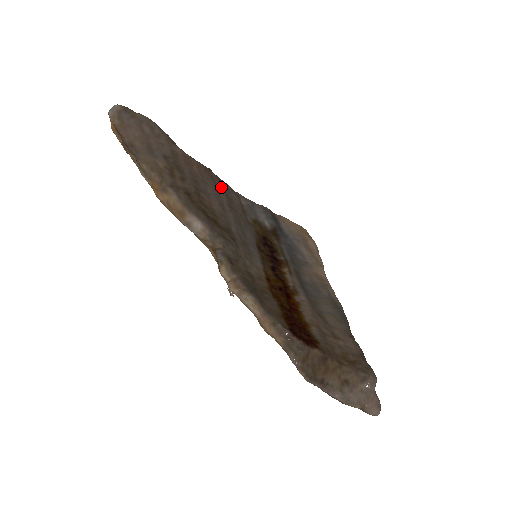
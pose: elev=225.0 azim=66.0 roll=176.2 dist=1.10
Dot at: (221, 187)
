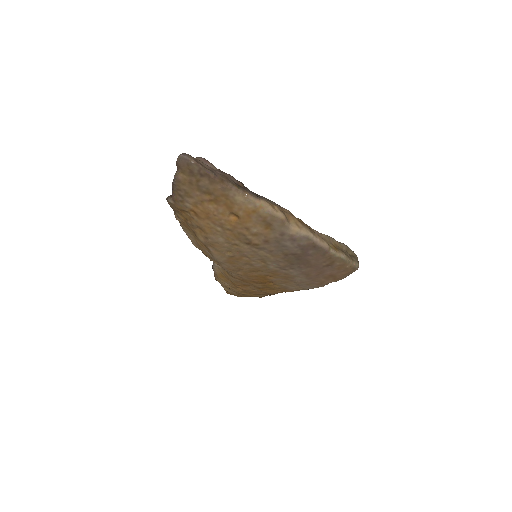
Dot at: occluded
